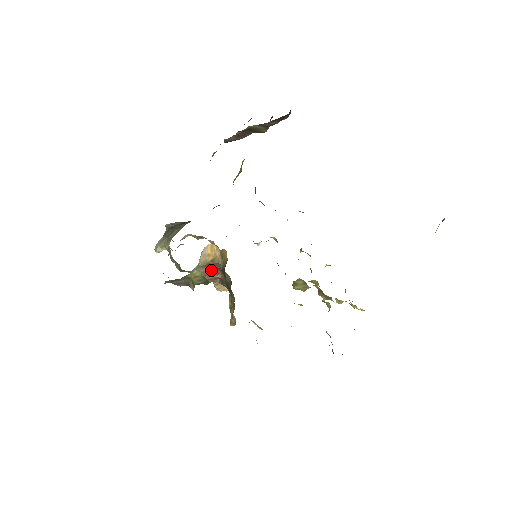
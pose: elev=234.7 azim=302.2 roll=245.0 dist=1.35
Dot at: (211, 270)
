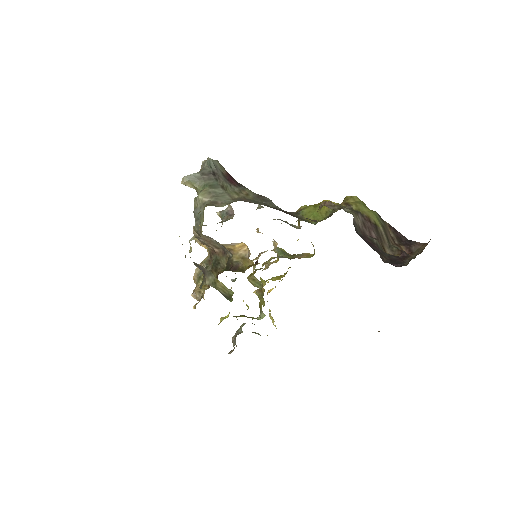
Dot at: (216, 243)
